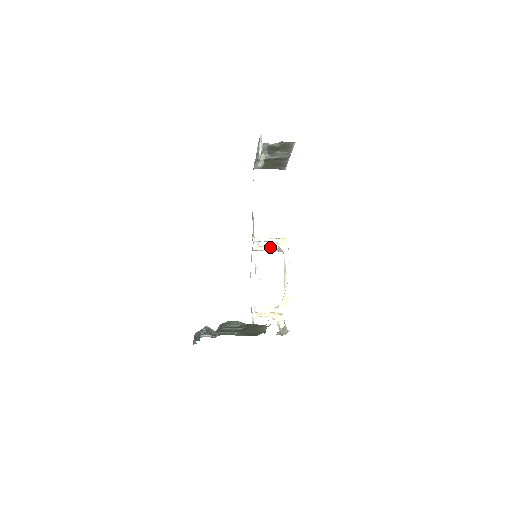
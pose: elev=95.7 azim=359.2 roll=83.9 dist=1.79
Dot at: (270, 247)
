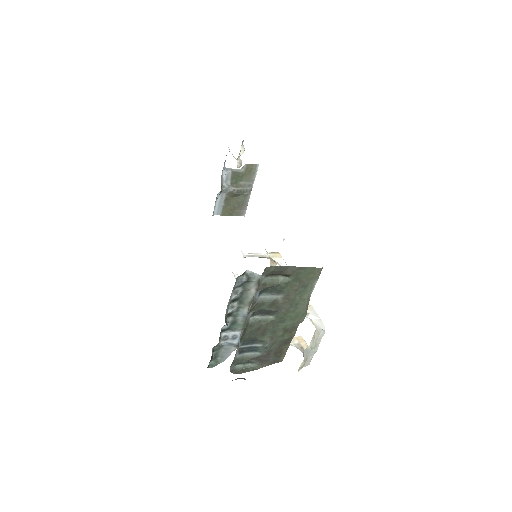
Dot at: occluded
